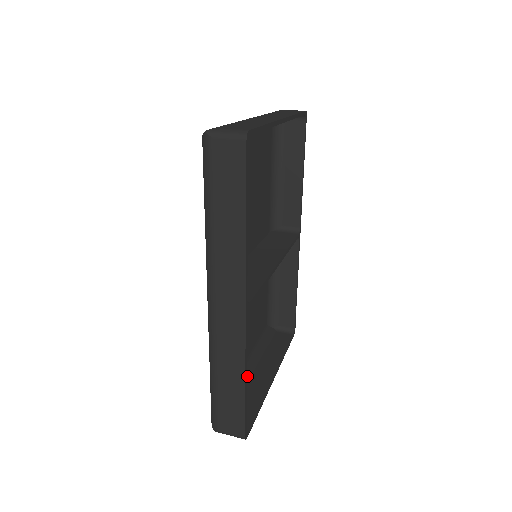
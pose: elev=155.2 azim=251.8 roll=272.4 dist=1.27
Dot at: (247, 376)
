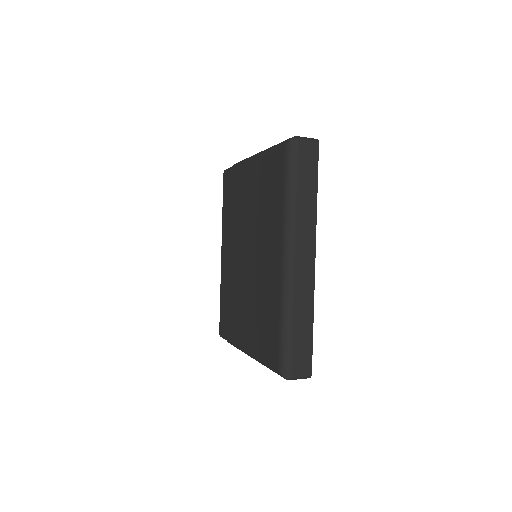
Dot at: occluded
